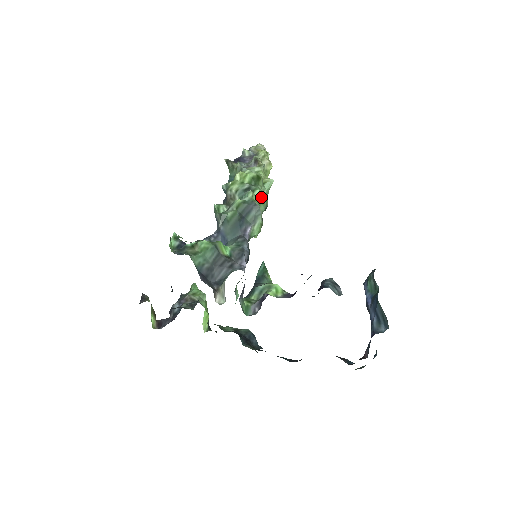
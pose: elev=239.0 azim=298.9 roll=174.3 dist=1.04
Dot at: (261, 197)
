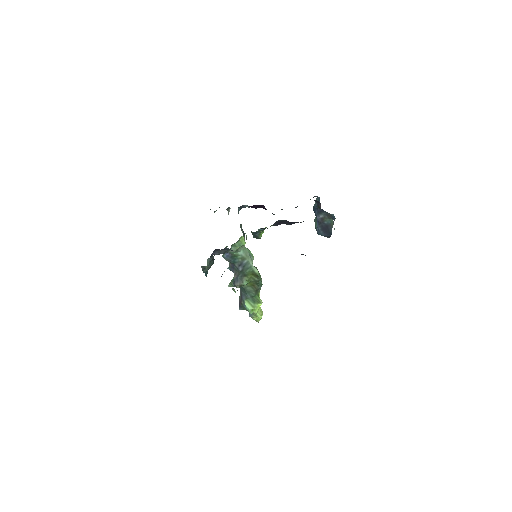
Dot at: occluded
